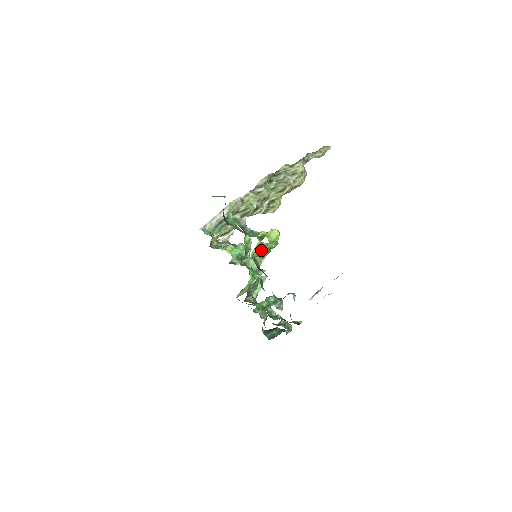
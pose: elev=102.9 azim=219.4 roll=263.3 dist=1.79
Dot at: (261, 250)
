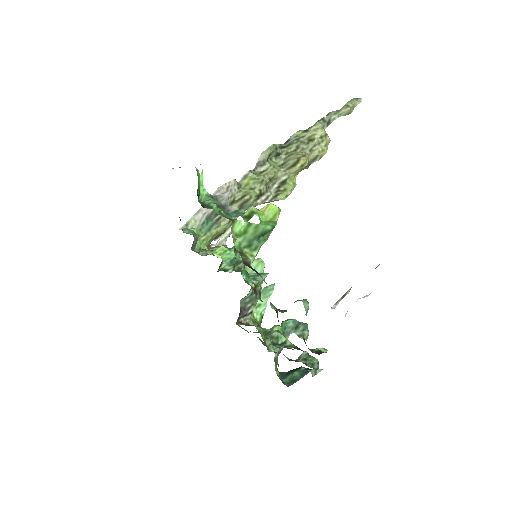
Dot at: (250, 237)
